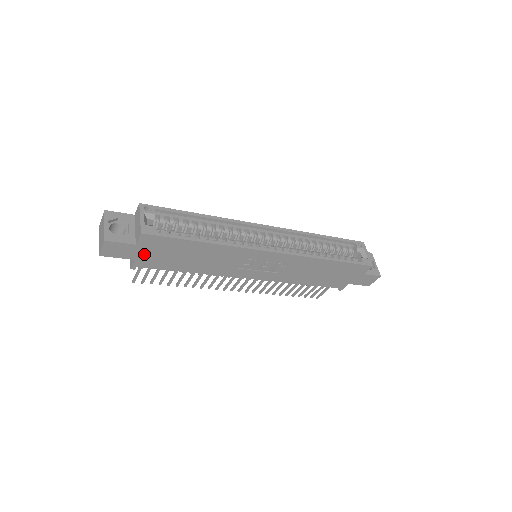
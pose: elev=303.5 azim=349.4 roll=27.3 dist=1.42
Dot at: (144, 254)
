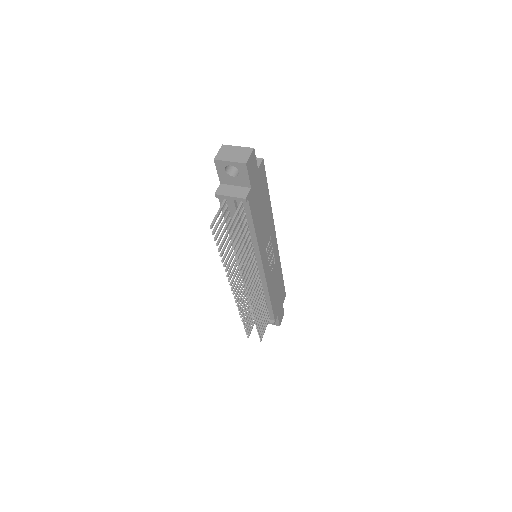
Dot at: (255, 185)
